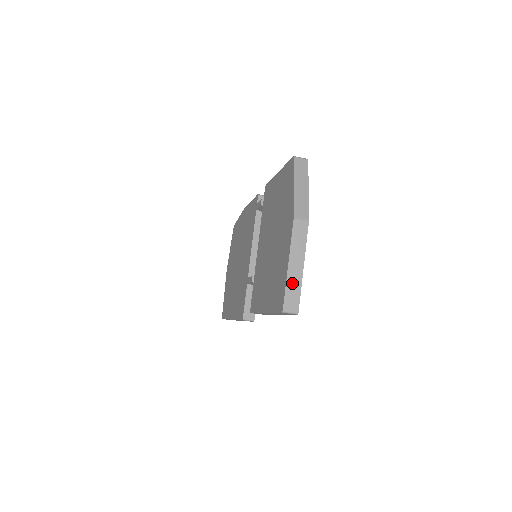
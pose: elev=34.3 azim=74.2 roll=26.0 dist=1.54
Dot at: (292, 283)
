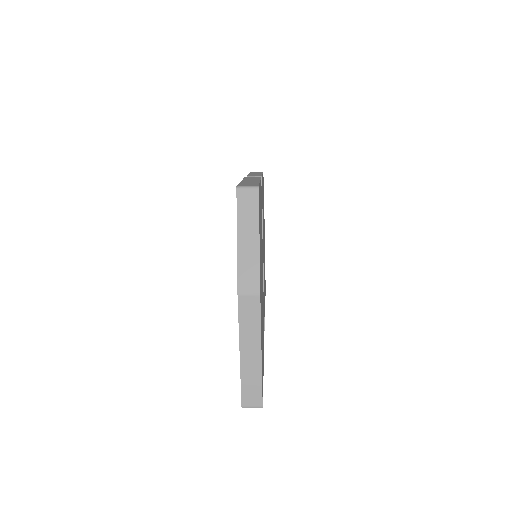
Dot at: (248, 375)
